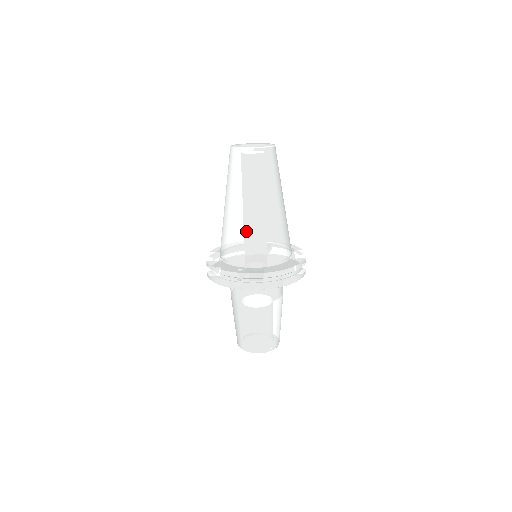
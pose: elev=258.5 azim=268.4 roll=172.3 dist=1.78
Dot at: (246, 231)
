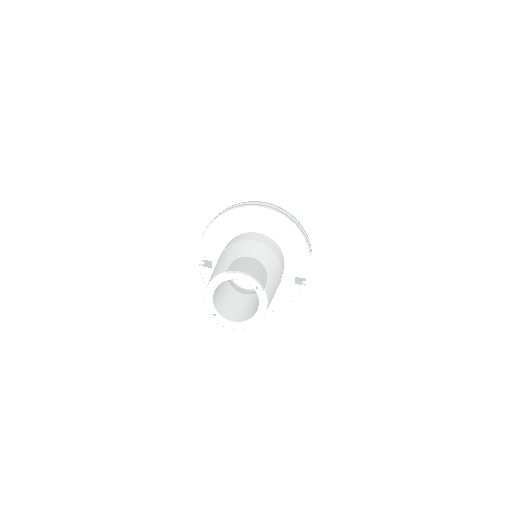
Dot at: occluded
